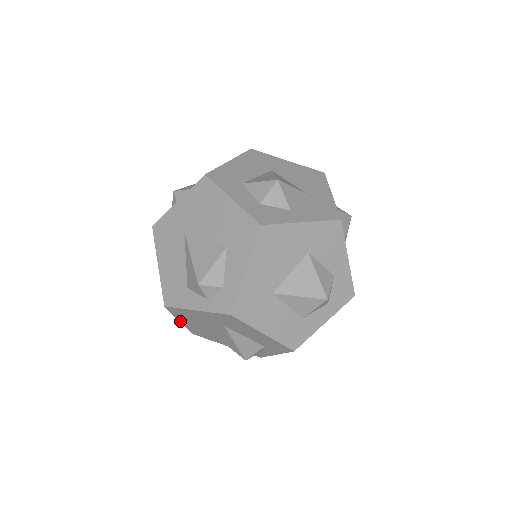
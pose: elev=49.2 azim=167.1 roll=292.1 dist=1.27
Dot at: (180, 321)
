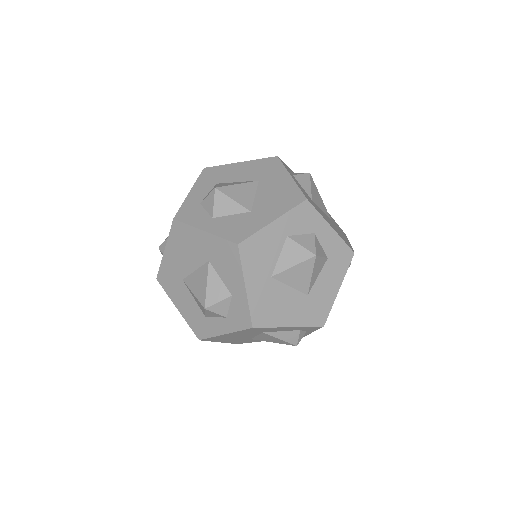
Dot at: occluded
